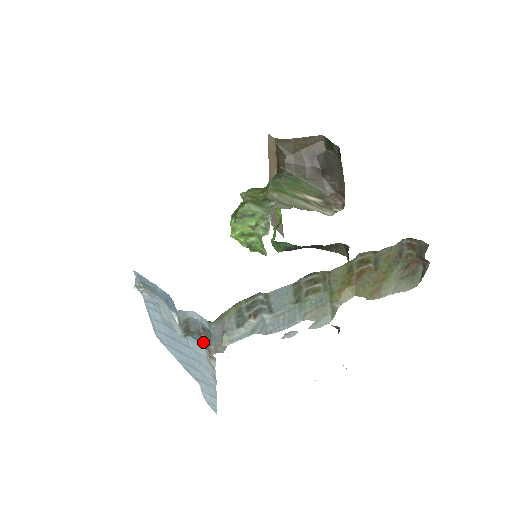
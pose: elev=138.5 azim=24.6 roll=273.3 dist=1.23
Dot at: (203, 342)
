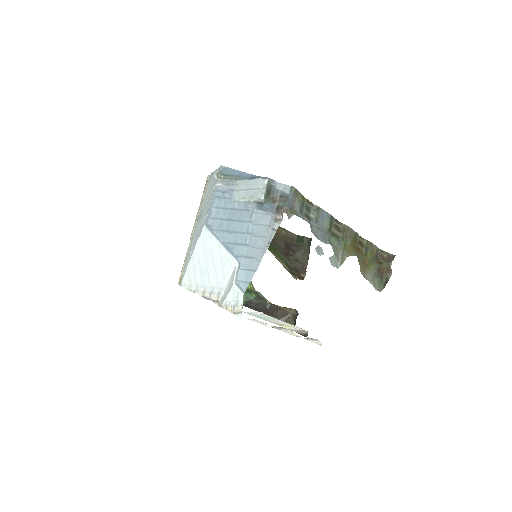
Dot at: (273, 210)
